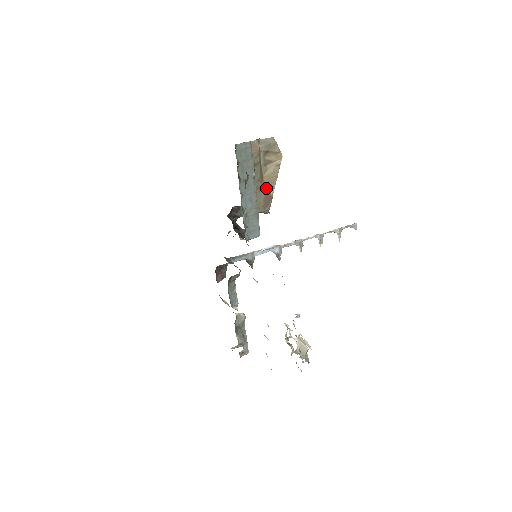
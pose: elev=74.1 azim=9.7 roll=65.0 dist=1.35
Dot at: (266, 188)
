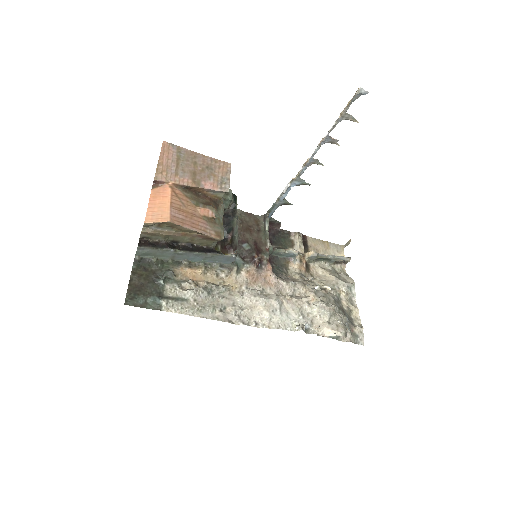
Dot at: (196, 234)
